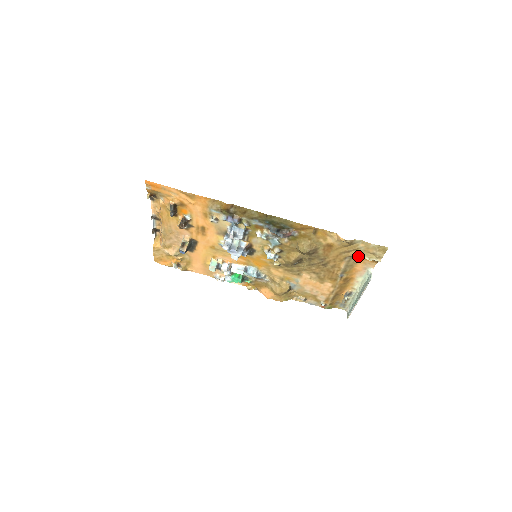
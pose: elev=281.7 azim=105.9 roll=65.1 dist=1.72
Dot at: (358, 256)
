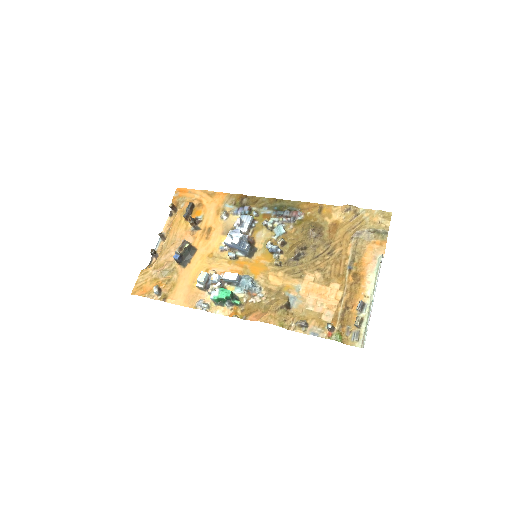
Dot at: (364, 230)
